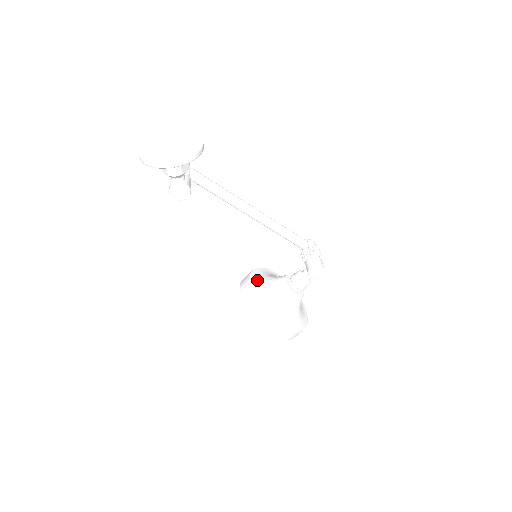
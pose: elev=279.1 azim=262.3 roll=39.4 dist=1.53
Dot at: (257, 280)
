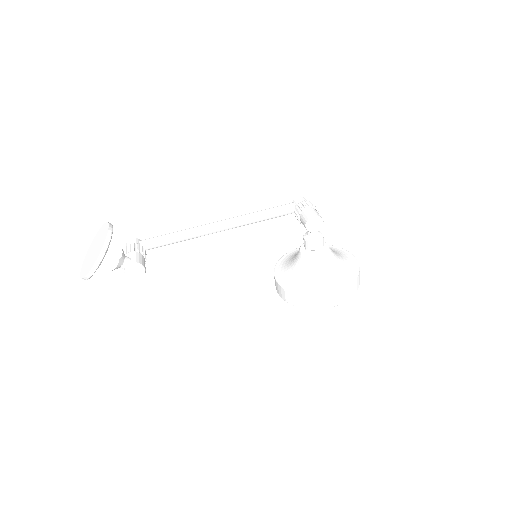
Dot at: (282, 271)
